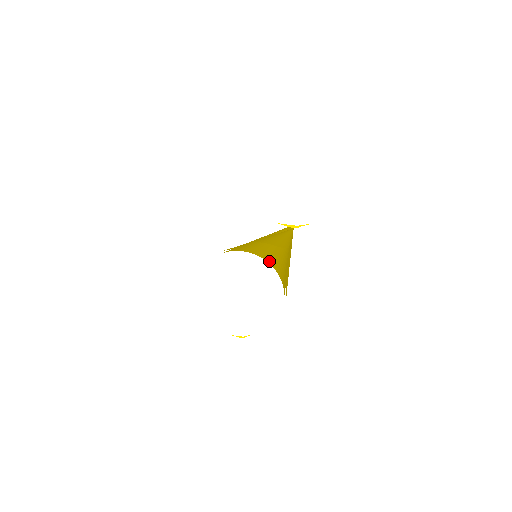
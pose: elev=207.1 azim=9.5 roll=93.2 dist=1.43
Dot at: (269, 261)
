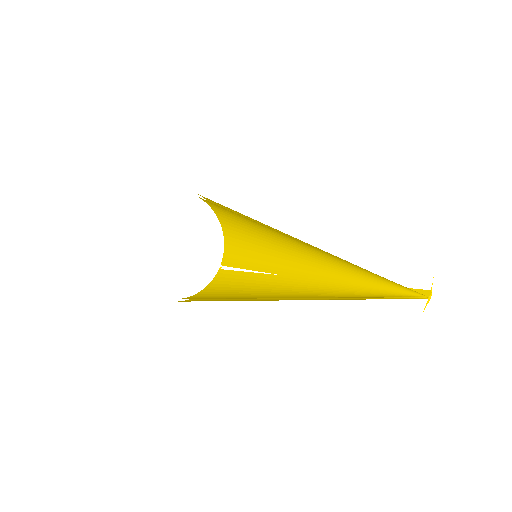
Dot at: occluded
